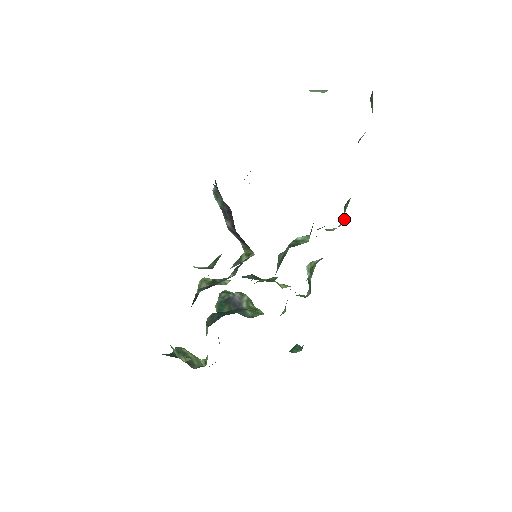
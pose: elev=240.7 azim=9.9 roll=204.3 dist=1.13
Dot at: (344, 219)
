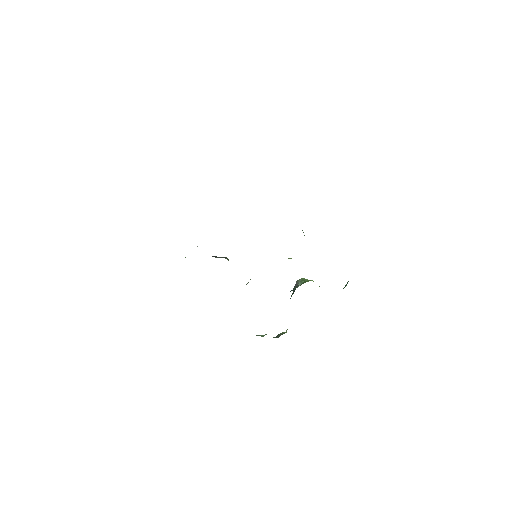
Dot at: occluded
